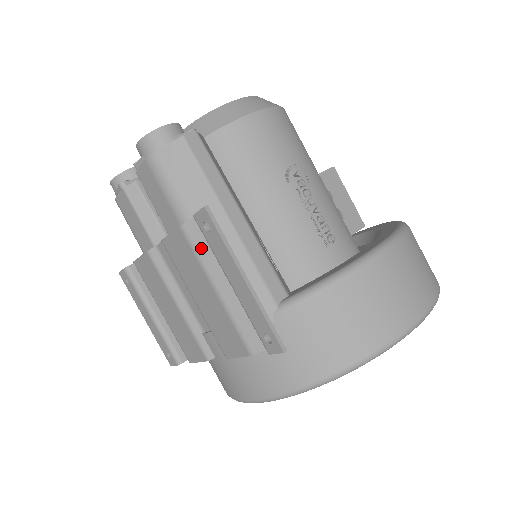
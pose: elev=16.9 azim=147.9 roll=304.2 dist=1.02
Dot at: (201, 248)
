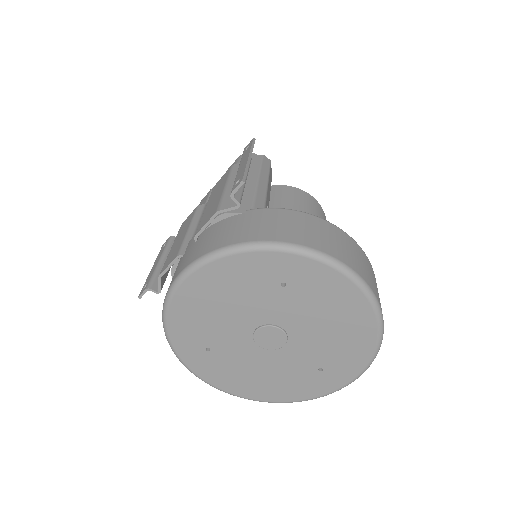
Dot at: (235, 171)
